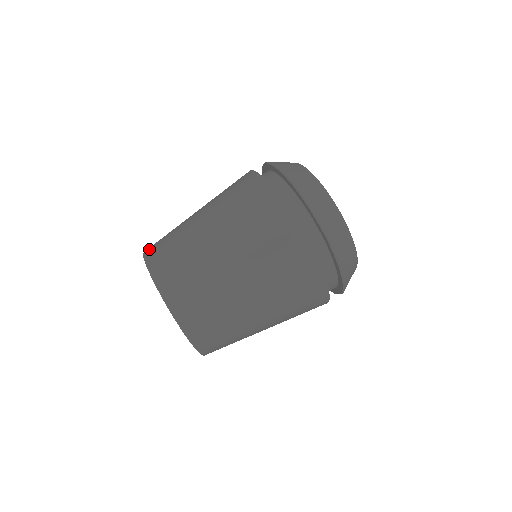
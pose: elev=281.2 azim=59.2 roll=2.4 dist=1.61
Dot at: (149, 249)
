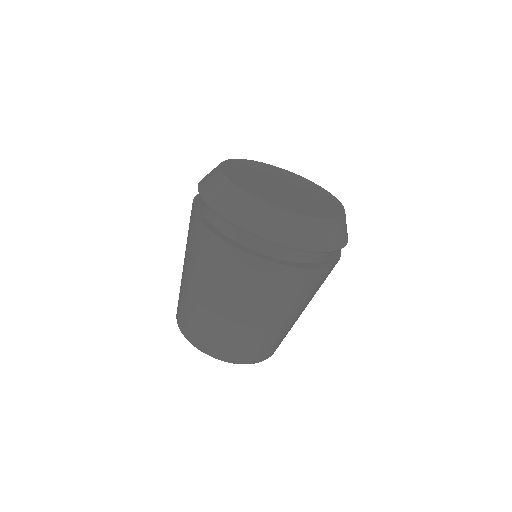
Dot at: (177, 315)
